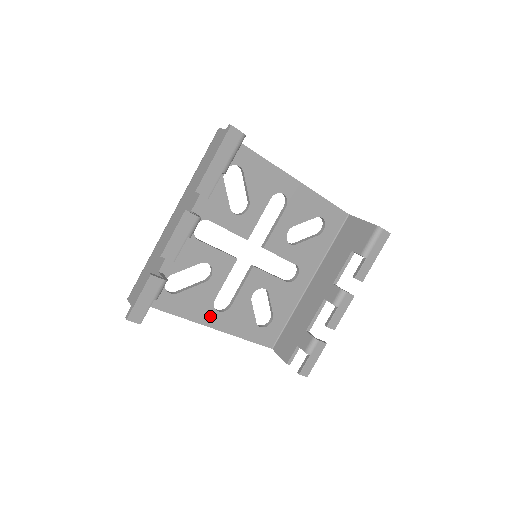
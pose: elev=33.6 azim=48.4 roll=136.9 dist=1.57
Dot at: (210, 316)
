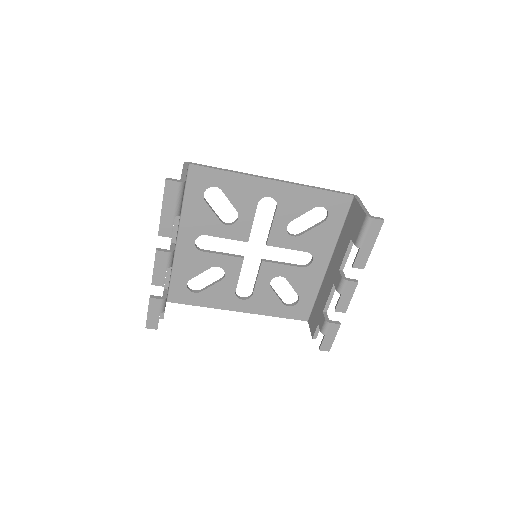
Dot at: (236, 304)
